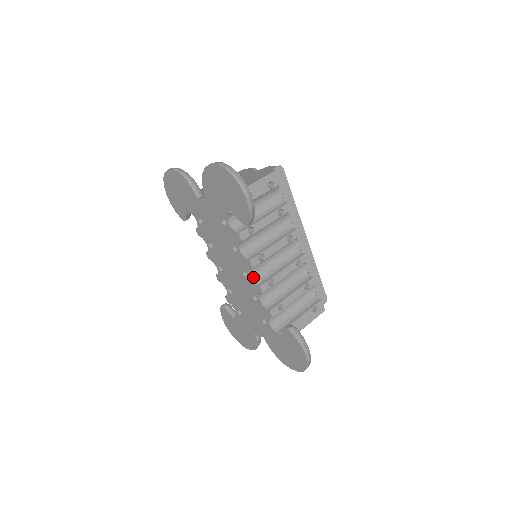
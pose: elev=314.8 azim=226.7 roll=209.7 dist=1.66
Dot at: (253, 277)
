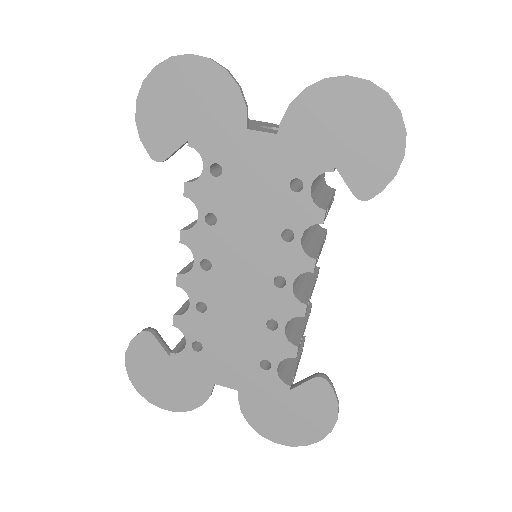
Dot at: (293, 288)
